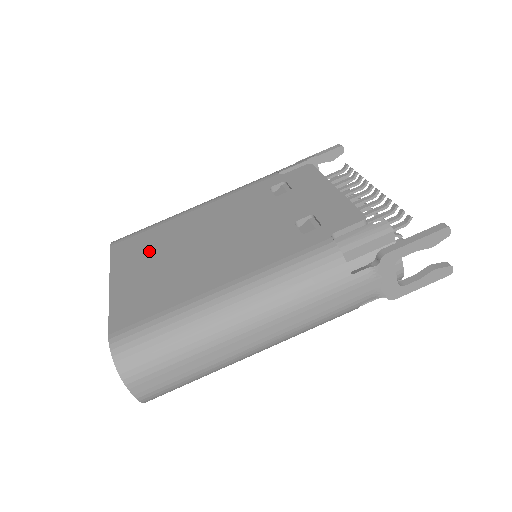
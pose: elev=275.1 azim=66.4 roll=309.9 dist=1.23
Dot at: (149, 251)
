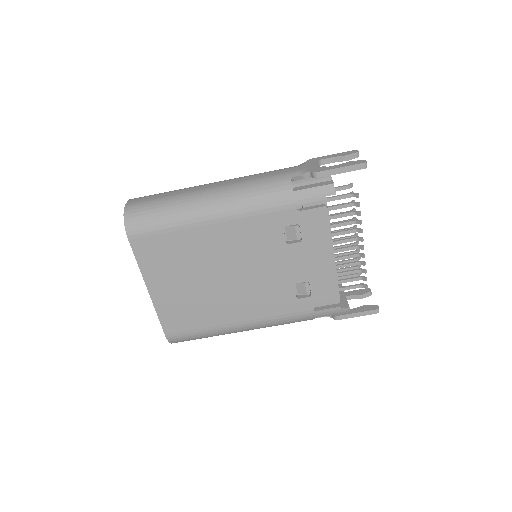
Dot at: (174, 266)
